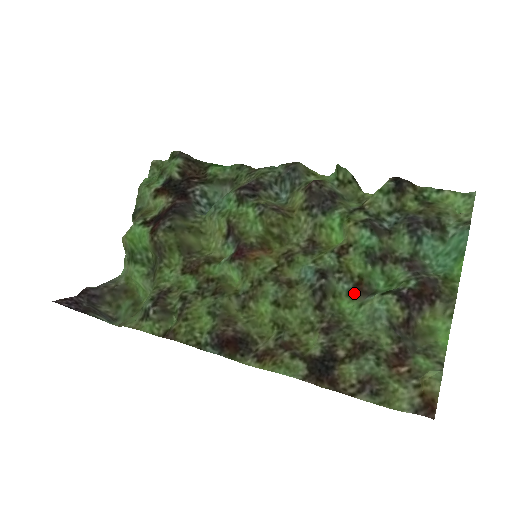
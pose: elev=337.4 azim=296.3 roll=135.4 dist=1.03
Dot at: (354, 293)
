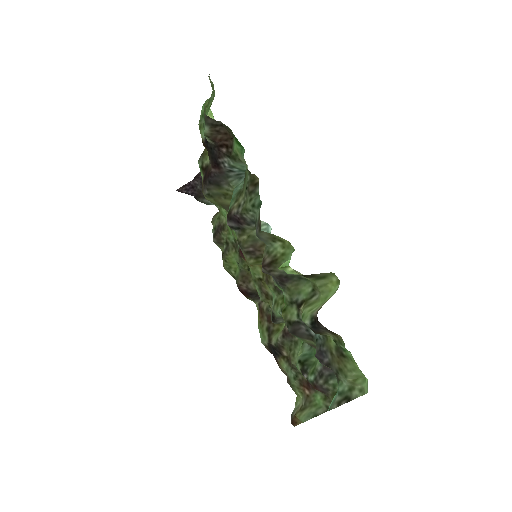
Dot at: occluded
